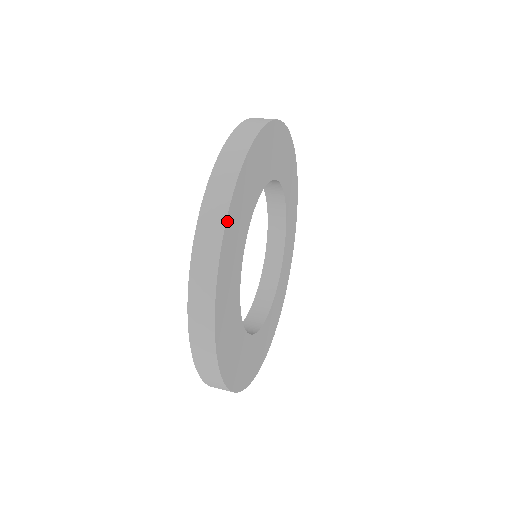
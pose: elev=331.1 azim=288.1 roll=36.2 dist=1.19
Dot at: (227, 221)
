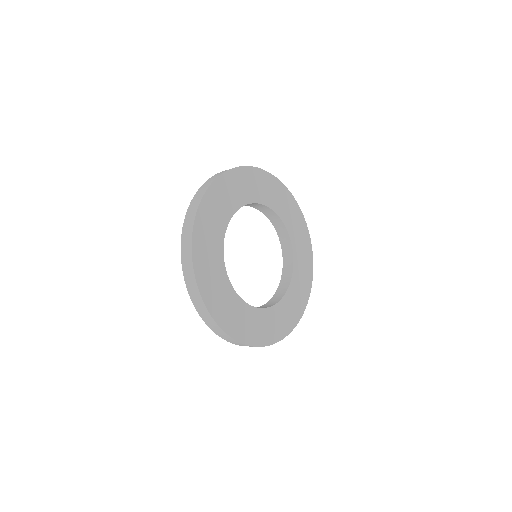
Dot at: (249, 168)
